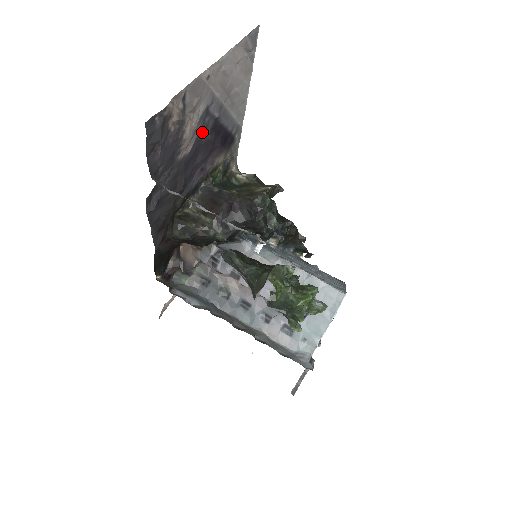
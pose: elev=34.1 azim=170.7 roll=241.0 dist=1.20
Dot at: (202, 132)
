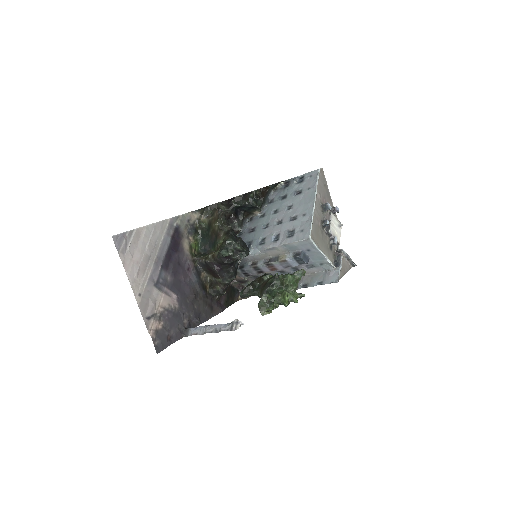
Dot at: (167, 283)
